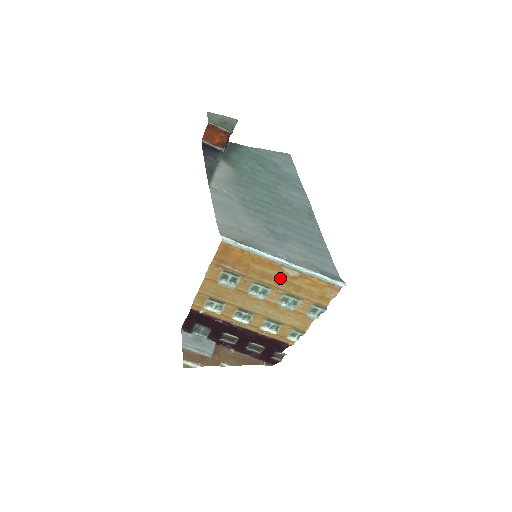
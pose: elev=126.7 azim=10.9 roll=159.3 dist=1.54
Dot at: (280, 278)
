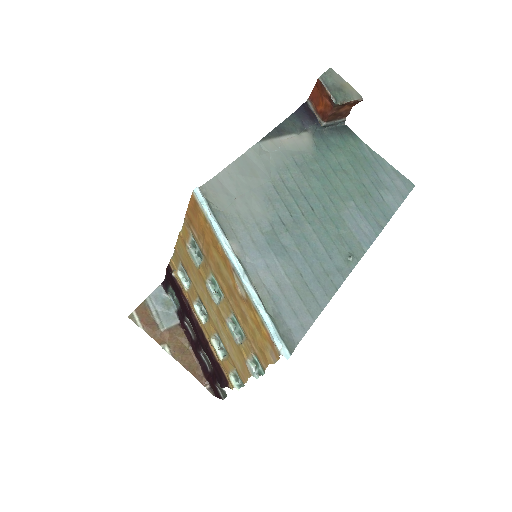
Dot at: (231, 287)
